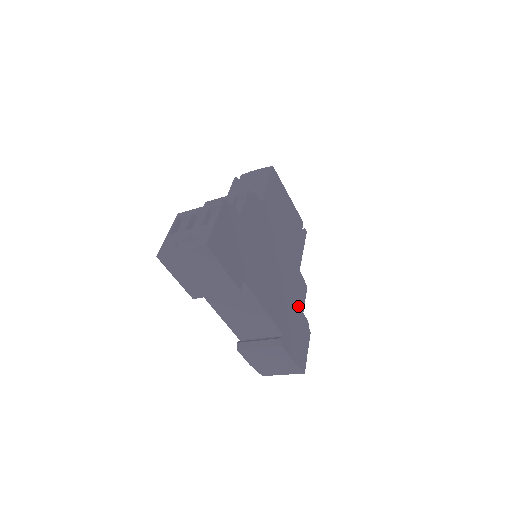
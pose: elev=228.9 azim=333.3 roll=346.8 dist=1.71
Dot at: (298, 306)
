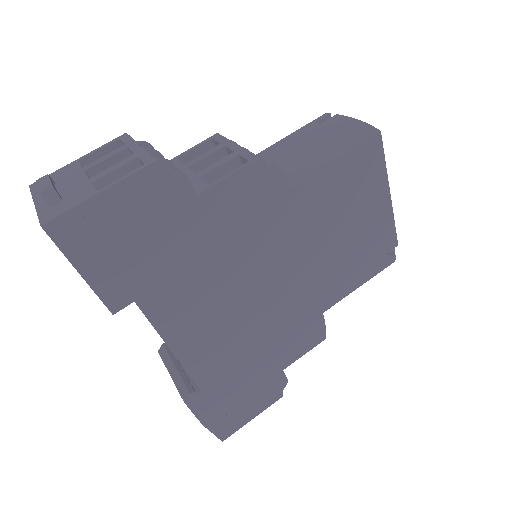
Dot at: (277, 359)
